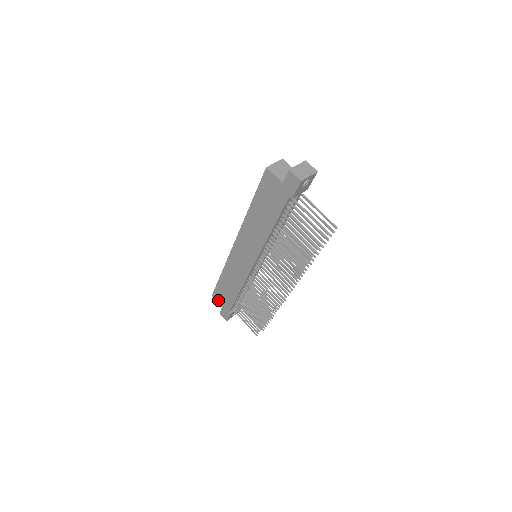
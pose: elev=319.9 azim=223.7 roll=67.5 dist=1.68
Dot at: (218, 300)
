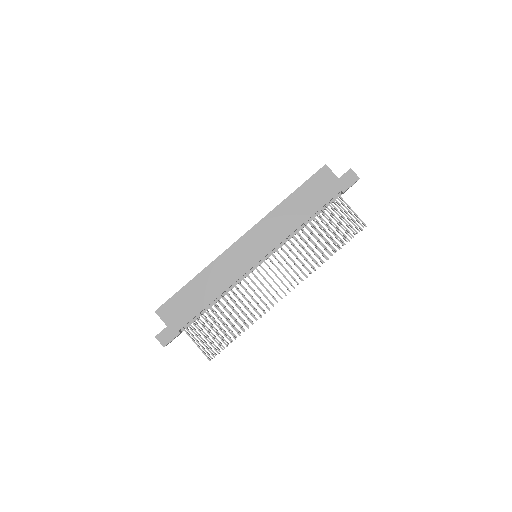
Dot at: (165, 316)
